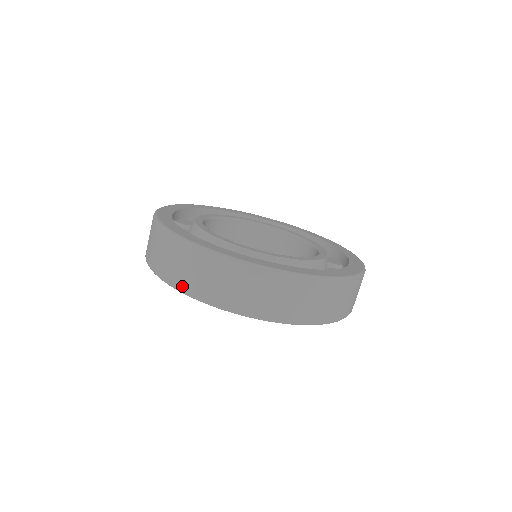
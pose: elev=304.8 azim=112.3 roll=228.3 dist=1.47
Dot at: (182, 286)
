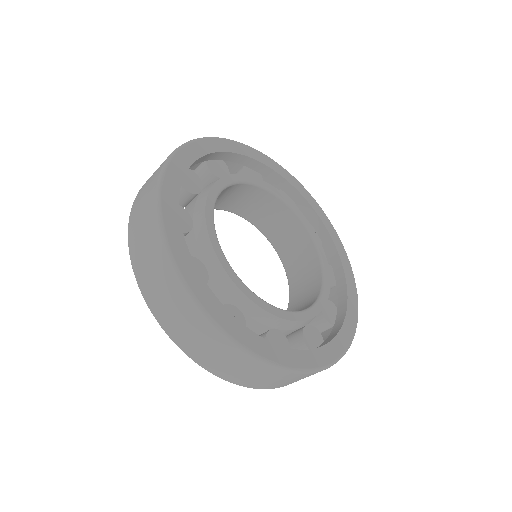
Dot at: (168, 329)
